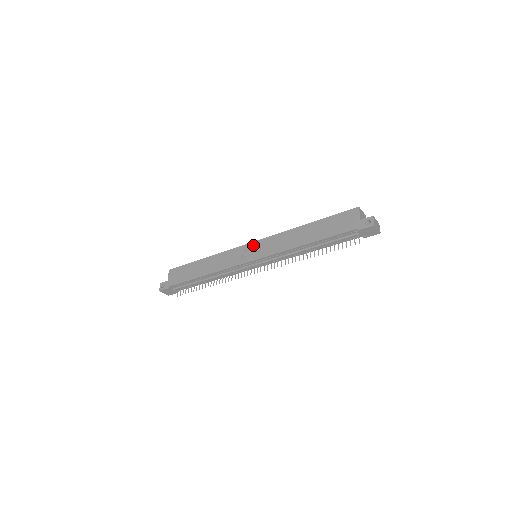
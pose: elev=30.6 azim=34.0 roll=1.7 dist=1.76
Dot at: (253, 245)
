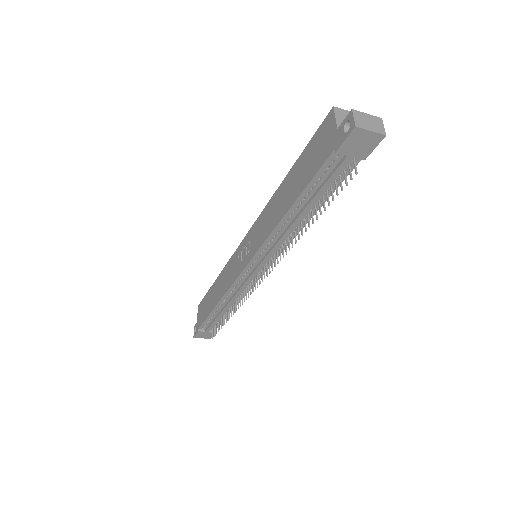
Dot at: (244, 242)
